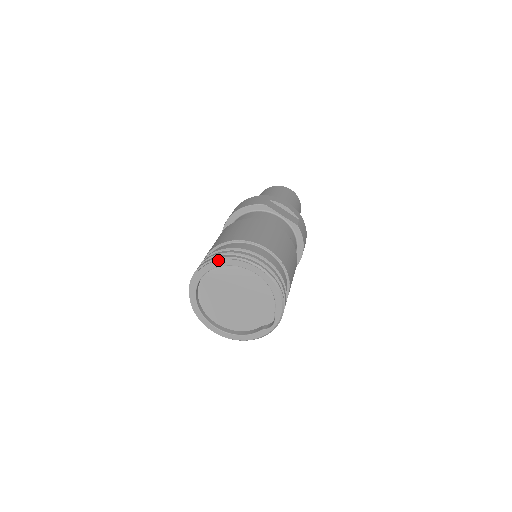
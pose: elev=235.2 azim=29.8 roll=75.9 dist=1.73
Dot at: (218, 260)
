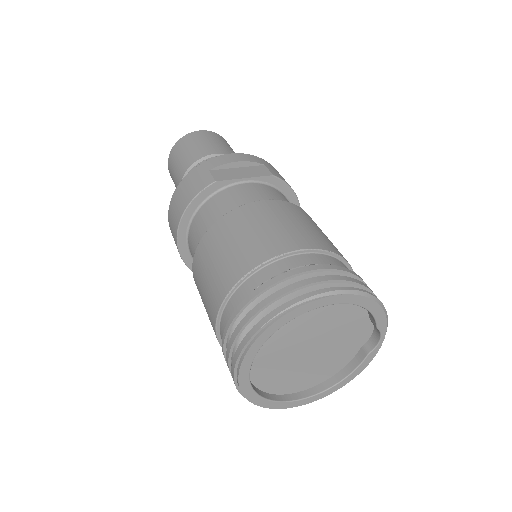
Dot at: (262, 333)
